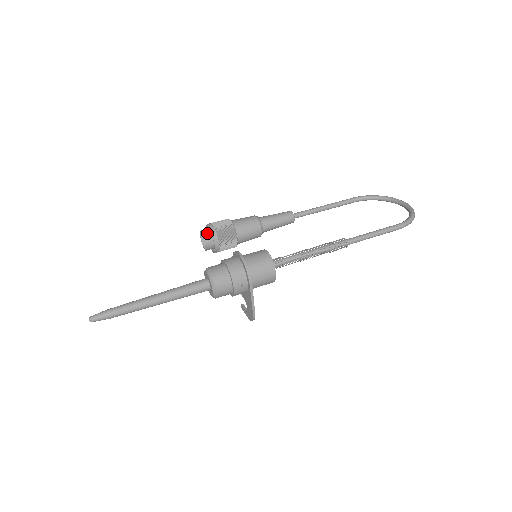
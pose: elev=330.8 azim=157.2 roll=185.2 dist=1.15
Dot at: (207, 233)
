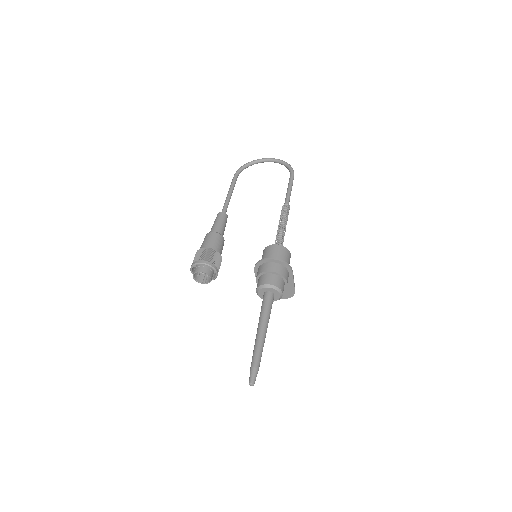
Dot at: (205, 269)
